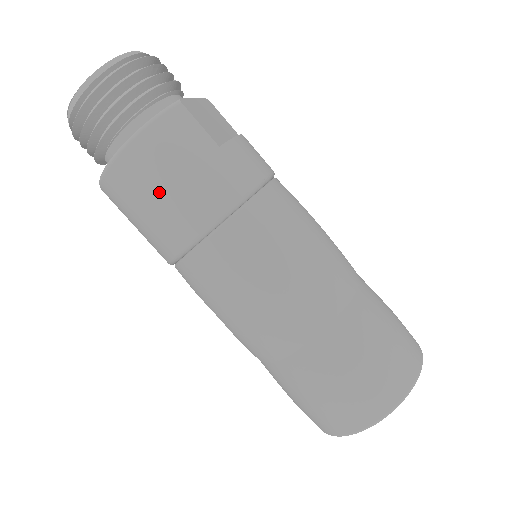
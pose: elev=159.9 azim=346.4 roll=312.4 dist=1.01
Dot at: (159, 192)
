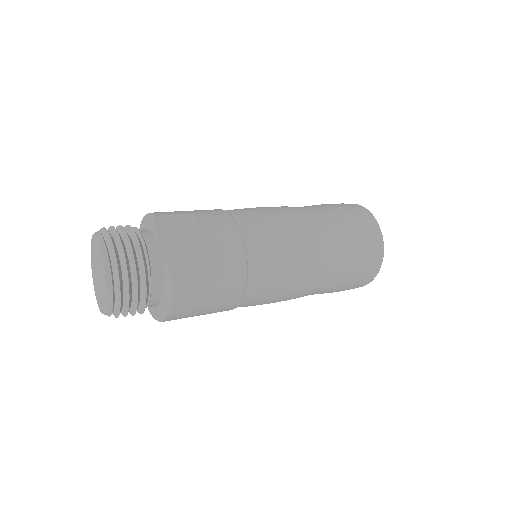
Dot at: (203, 309)
